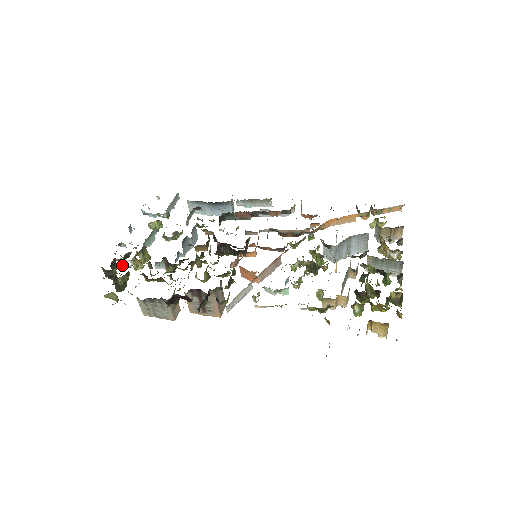
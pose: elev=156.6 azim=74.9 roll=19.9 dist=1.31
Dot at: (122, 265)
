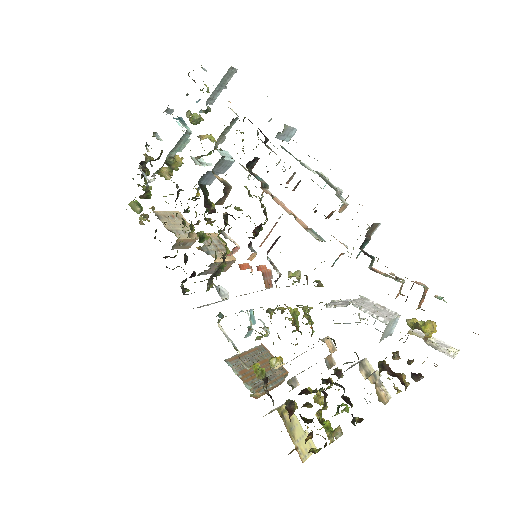
Dot at: (144, 177)
